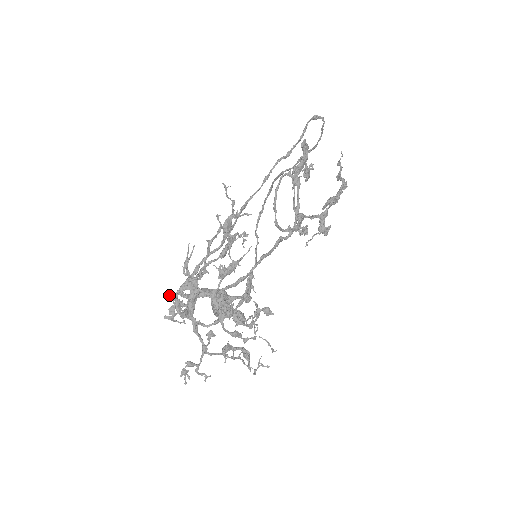
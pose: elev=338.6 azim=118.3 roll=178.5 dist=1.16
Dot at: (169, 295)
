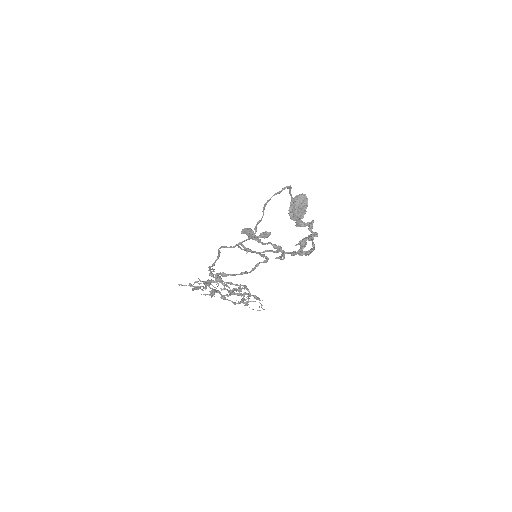
Dot at: (199, 284)
